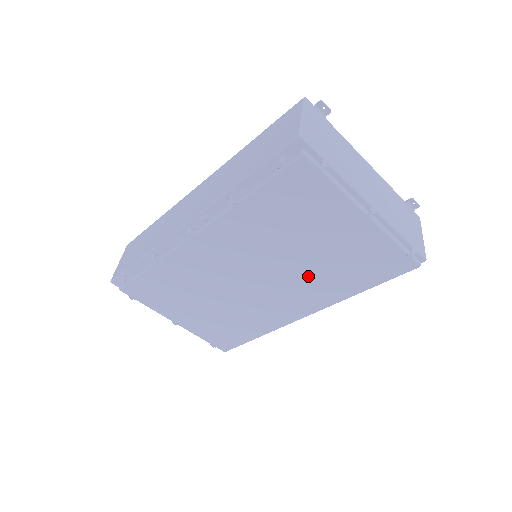
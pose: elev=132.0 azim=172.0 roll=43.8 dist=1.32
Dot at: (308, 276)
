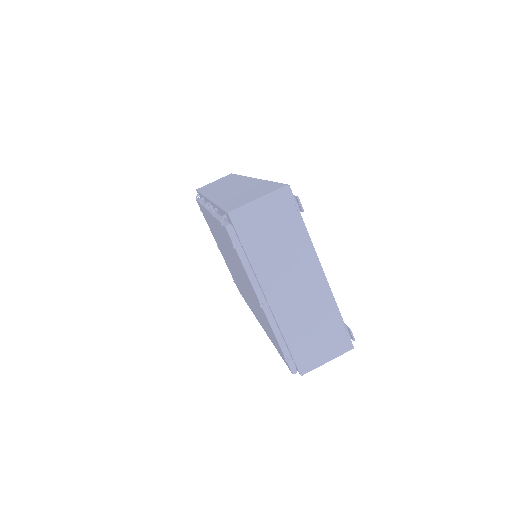
Dot at: (252, 301)
